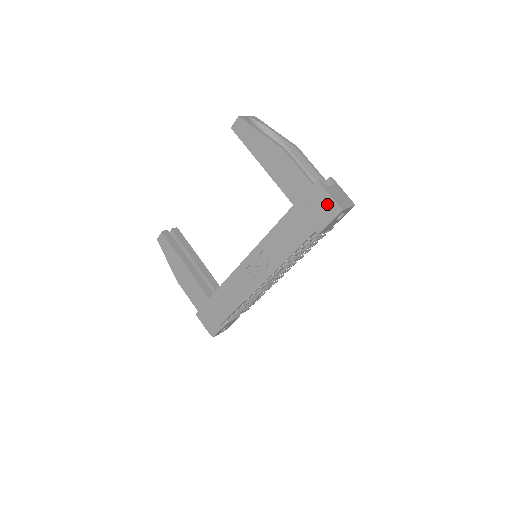
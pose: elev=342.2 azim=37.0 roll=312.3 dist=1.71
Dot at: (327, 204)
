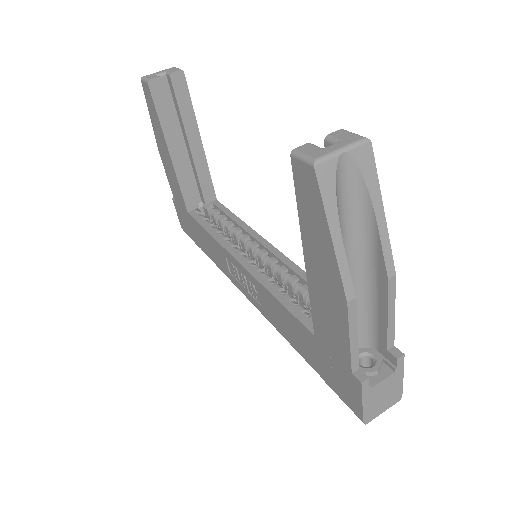
Dot at: (352, 399)
